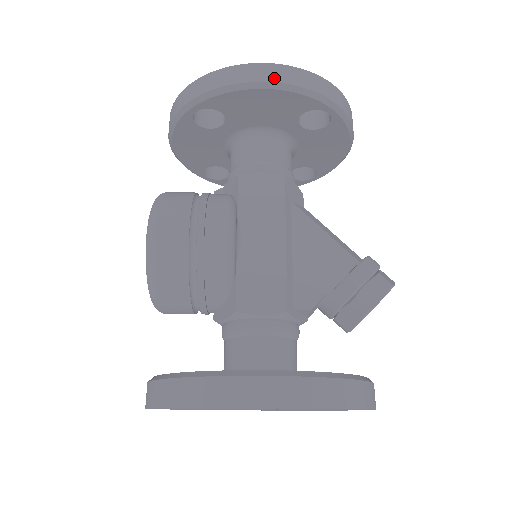
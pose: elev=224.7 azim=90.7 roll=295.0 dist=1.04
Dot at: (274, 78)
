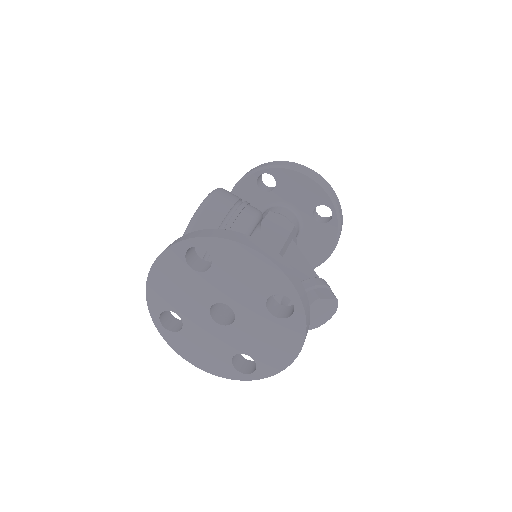
Dot at: (314, 175)
